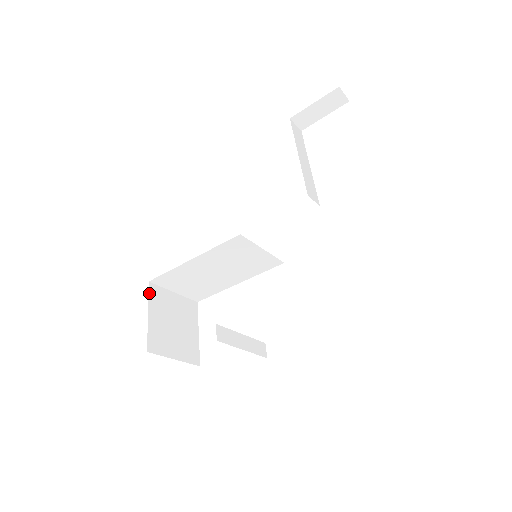
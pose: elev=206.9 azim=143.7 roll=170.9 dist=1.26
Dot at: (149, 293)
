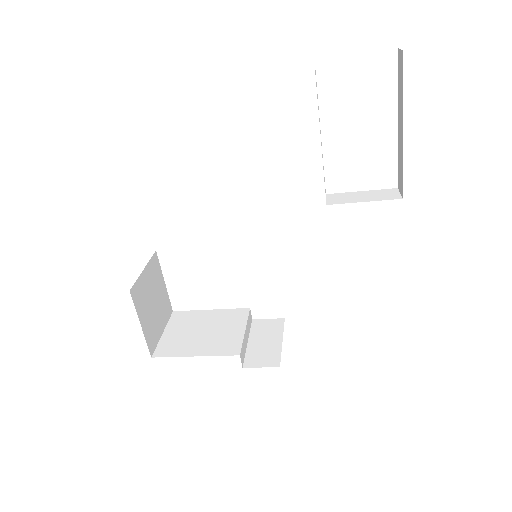
Dot at: (134, 302)
